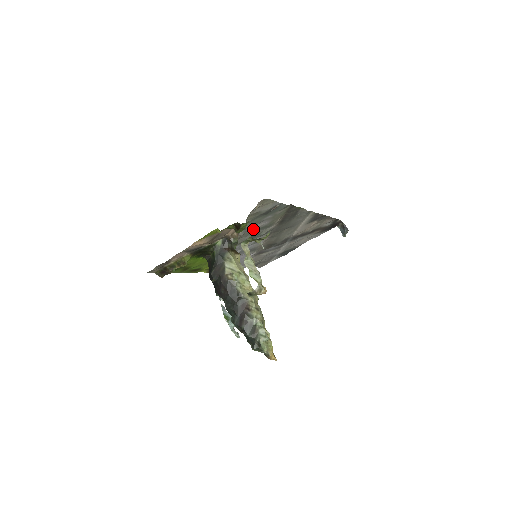
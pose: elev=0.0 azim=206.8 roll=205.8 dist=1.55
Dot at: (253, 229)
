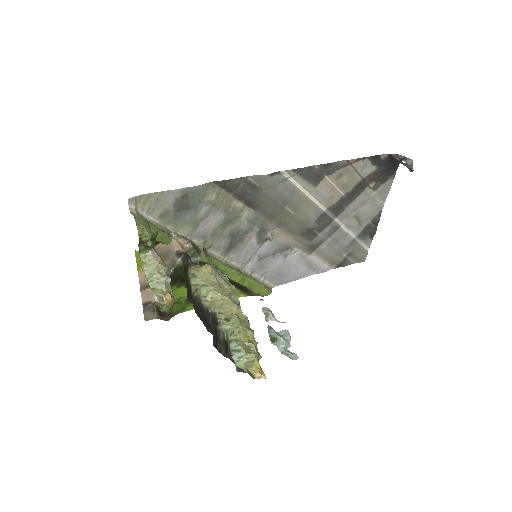
Dot at: (211, 230)
